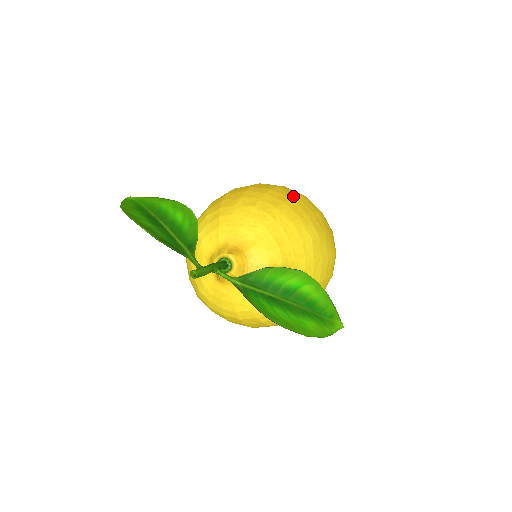
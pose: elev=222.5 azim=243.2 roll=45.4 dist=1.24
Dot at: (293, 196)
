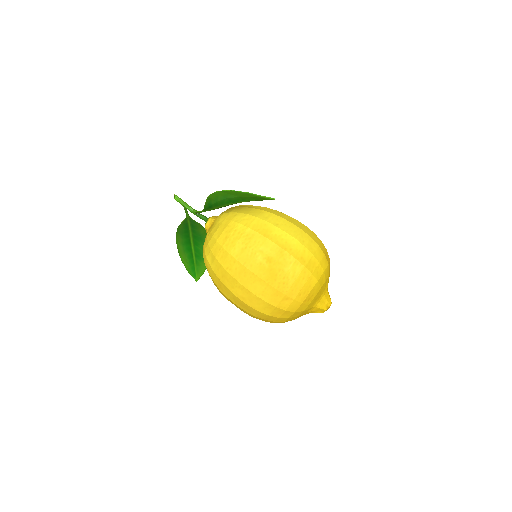
Dot at: occluded
